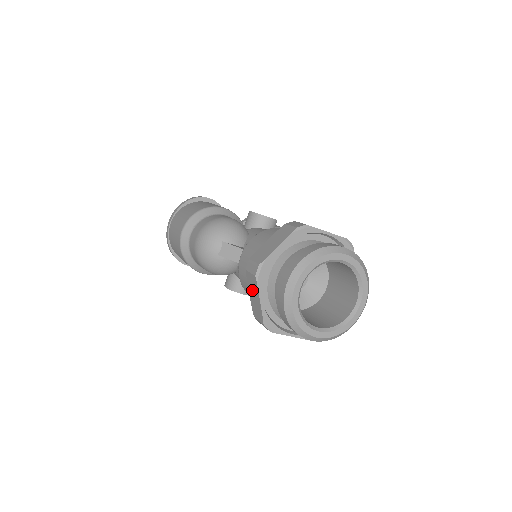
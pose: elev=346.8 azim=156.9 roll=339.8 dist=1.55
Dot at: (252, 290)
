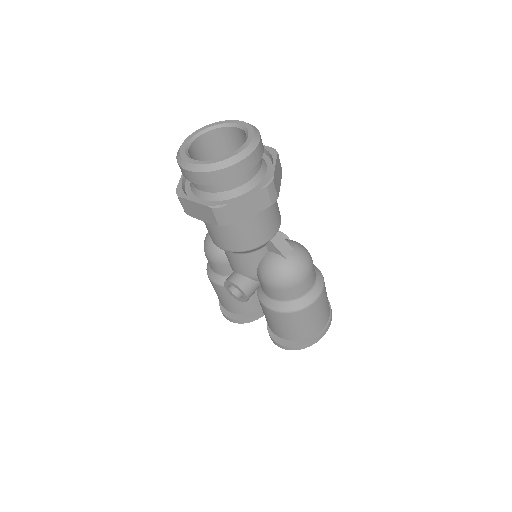
Dot at: occluded
